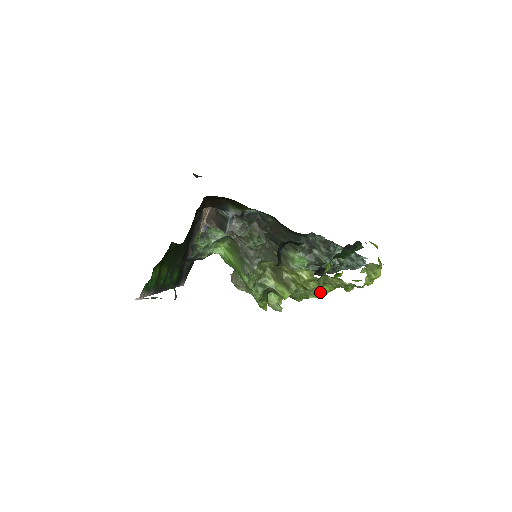
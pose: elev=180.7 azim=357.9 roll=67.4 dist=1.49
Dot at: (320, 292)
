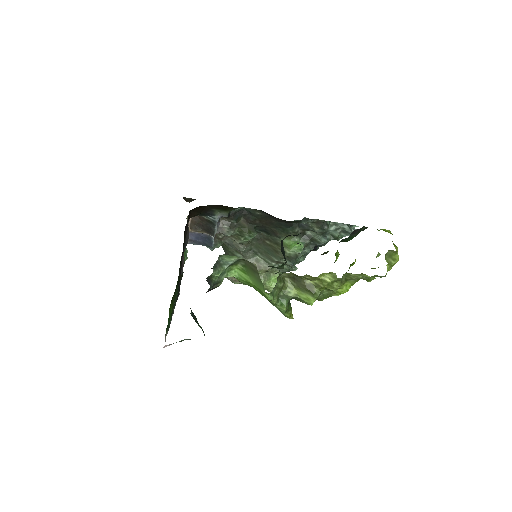
Dot at: (343, 289)
